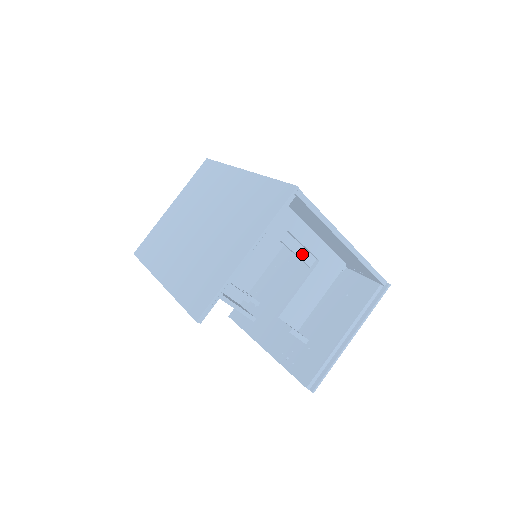
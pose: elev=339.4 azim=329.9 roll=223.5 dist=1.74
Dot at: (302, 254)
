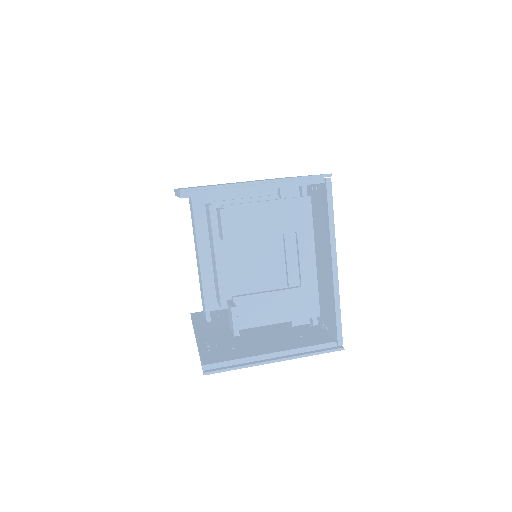
Dot at: (292, 275)
